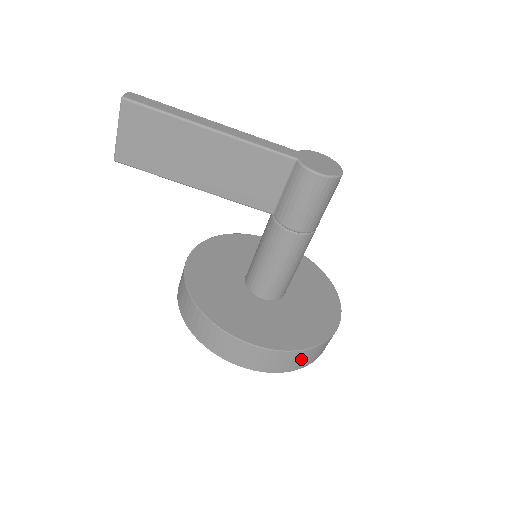
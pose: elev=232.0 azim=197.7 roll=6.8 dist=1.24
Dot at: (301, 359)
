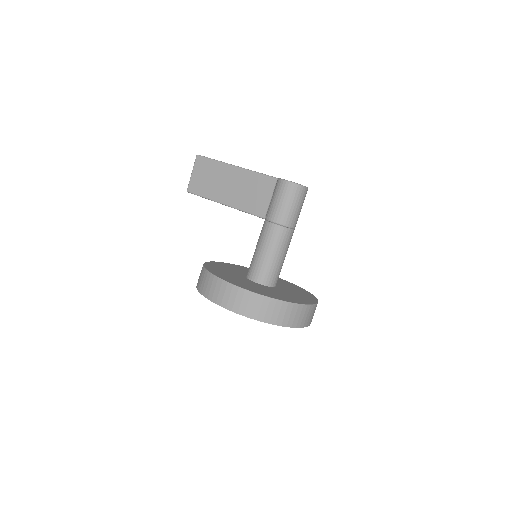
Dot at: (262, 308)
